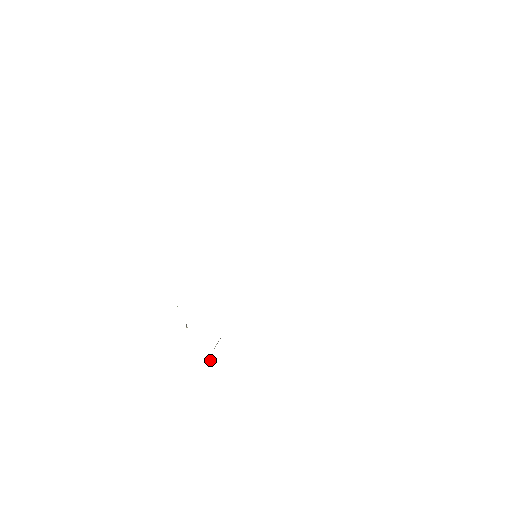
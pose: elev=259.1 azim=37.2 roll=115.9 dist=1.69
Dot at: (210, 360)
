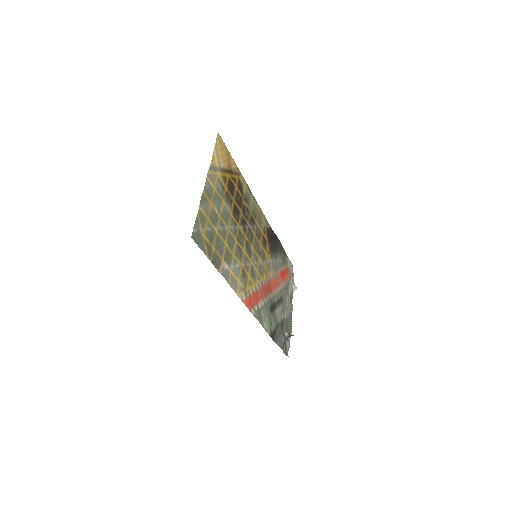
Dot at: (289, 335)
